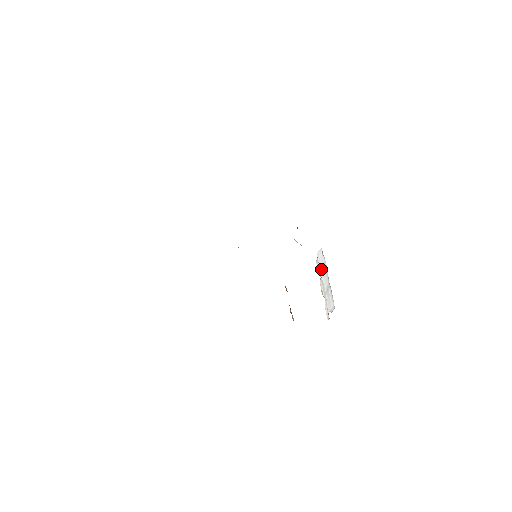
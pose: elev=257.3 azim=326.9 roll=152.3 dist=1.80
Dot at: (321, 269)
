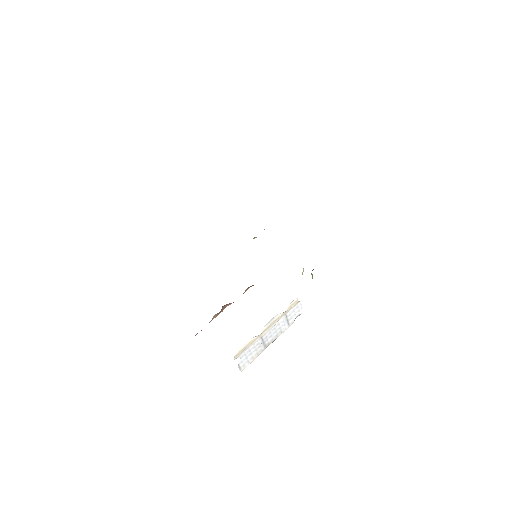
Dot at: (285, 317)
